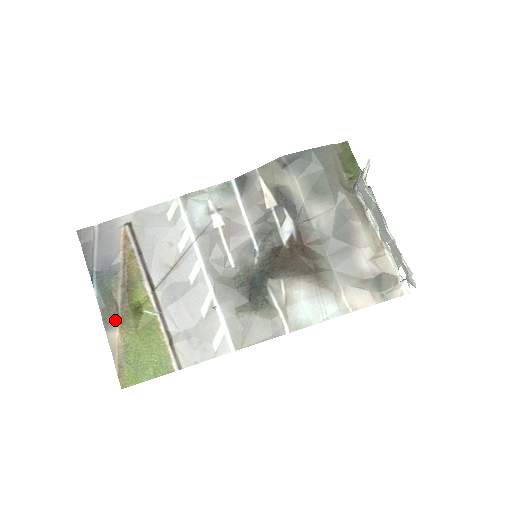
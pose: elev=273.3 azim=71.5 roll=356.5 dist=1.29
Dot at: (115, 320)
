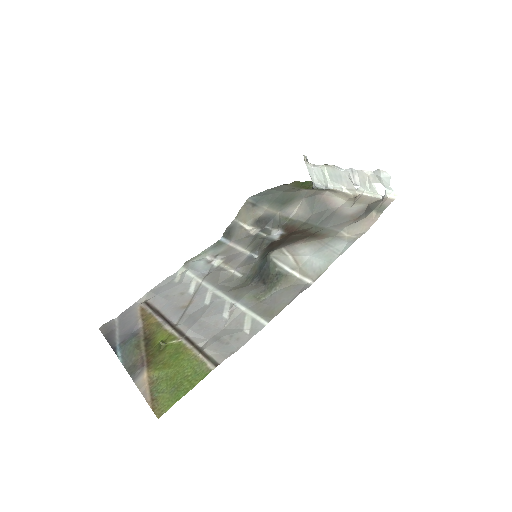
Dot at: (141, 367)
